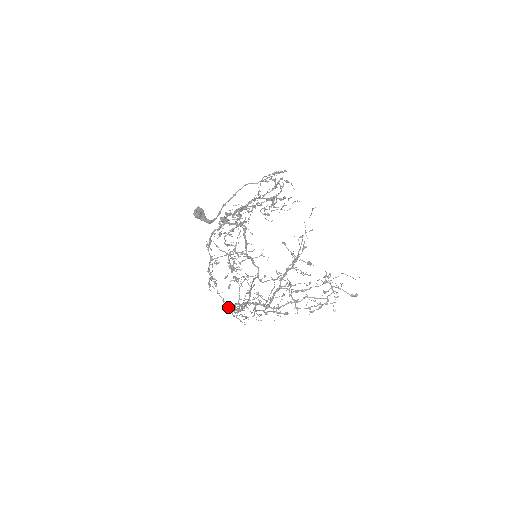
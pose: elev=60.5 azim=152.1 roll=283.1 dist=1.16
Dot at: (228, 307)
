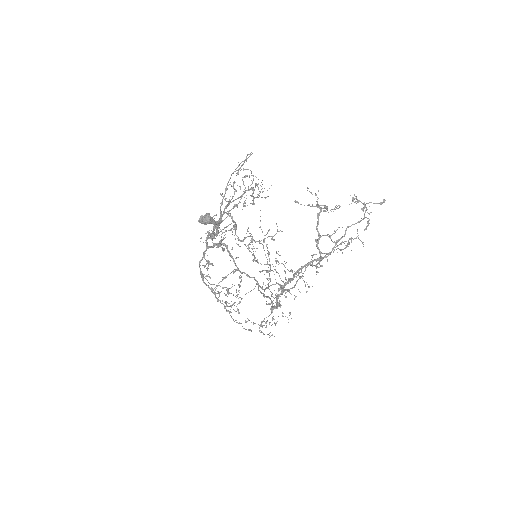
Dot at: (270, 303)
